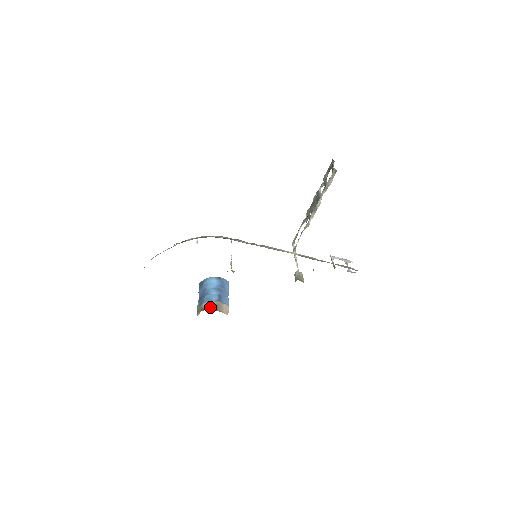
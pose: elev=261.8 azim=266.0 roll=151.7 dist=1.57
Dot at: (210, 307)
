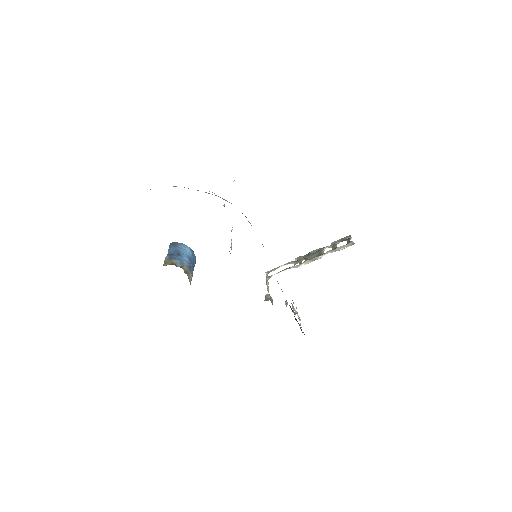
Dot at: (182, 267)
